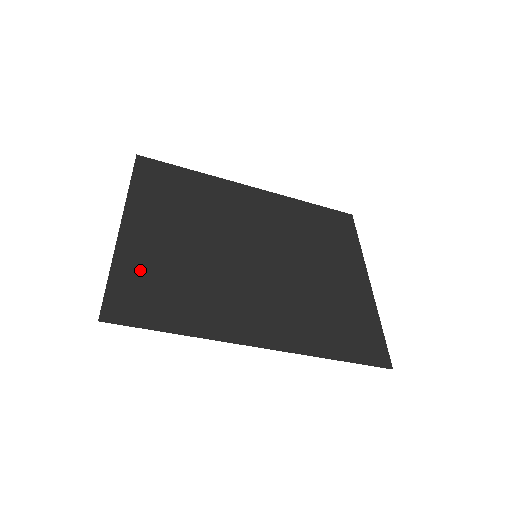
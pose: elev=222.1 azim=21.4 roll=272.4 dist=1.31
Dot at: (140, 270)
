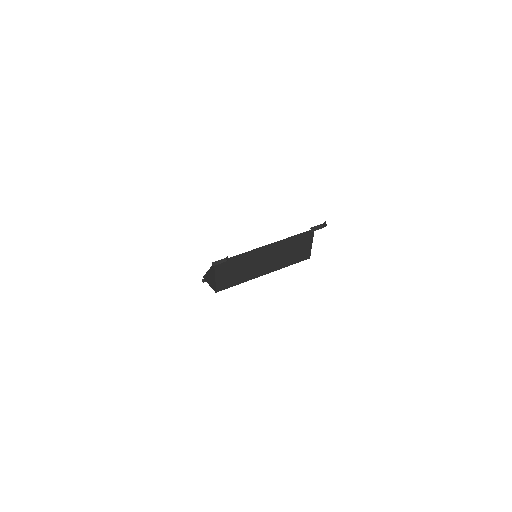
Dot at: occluded
